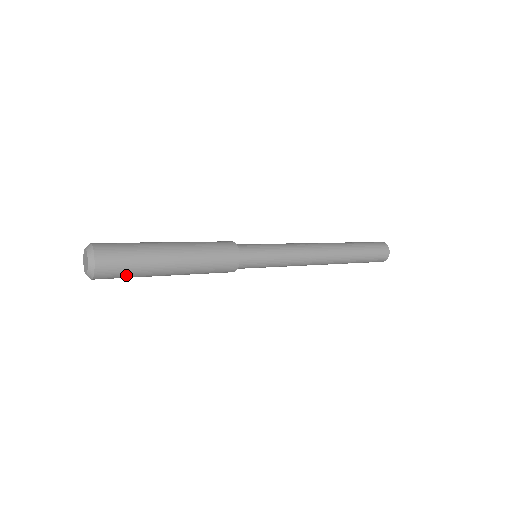
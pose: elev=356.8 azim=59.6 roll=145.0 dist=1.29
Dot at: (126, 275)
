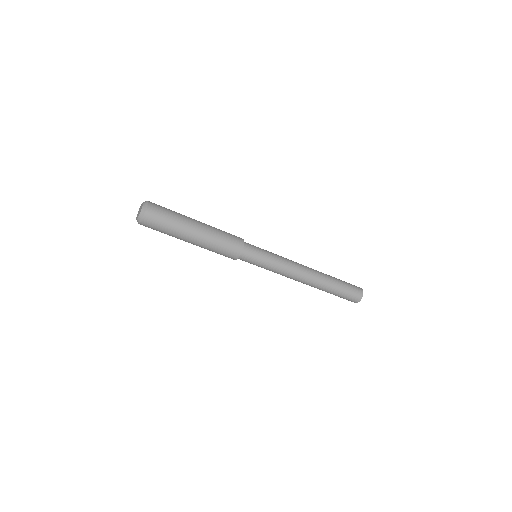
Dot at: (167, 216)
